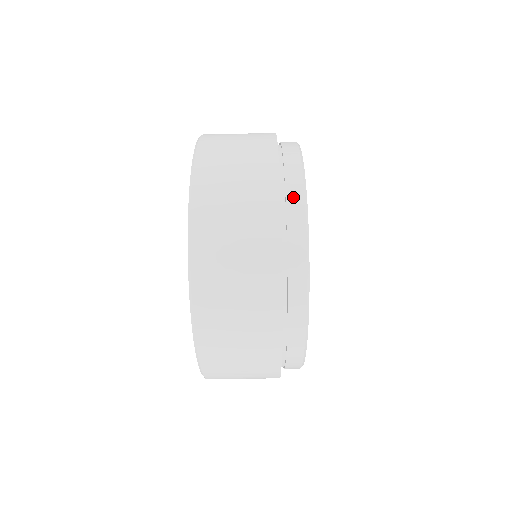
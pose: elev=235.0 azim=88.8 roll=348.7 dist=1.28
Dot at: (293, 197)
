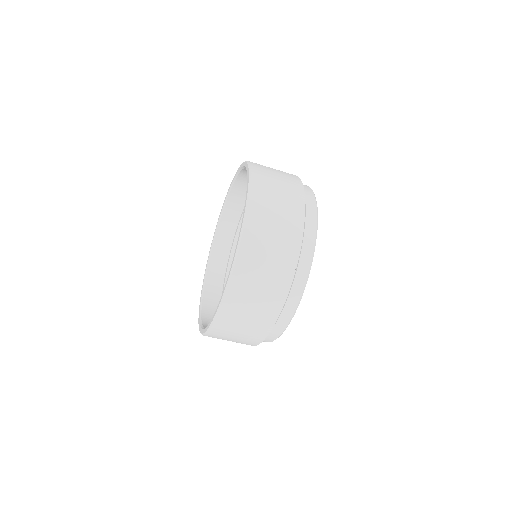
Dot at: (304, 259)
